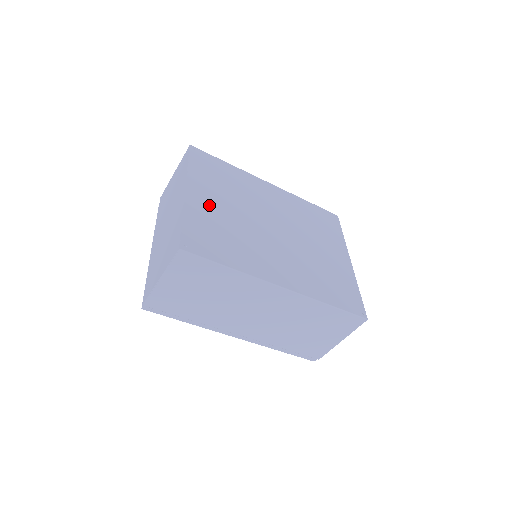
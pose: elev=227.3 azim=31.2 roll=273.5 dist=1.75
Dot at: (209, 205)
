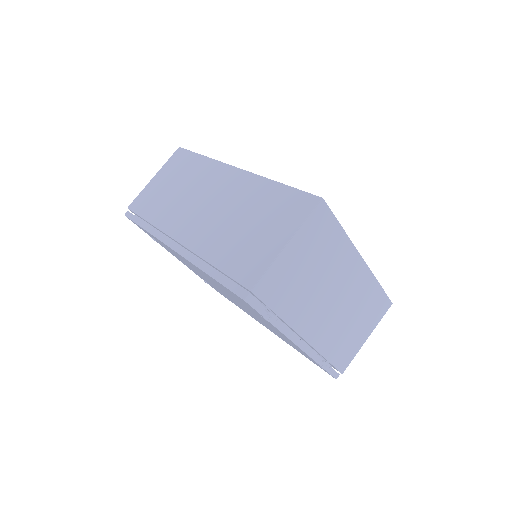
Dot at: occluded
